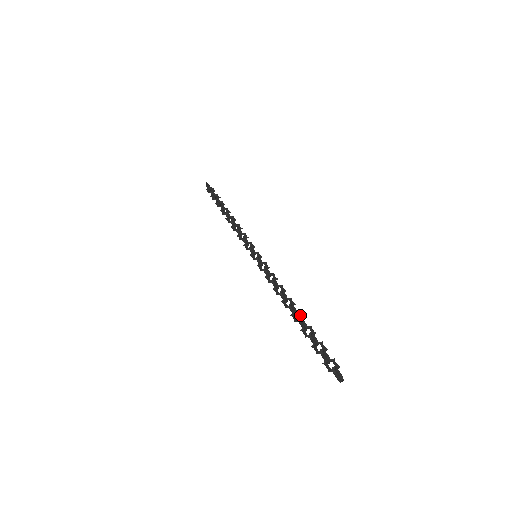
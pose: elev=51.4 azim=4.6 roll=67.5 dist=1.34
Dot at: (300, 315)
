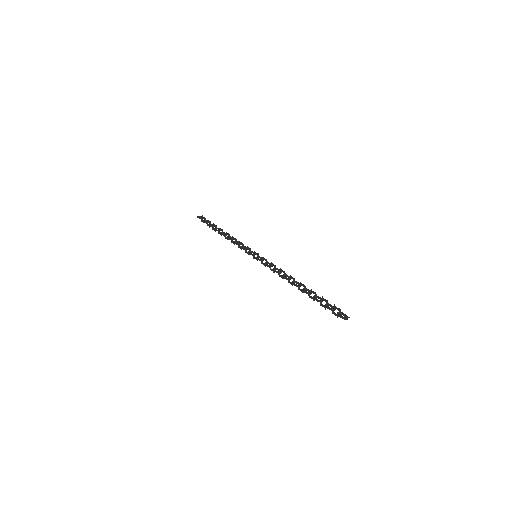
Dot at: (302, 284)
